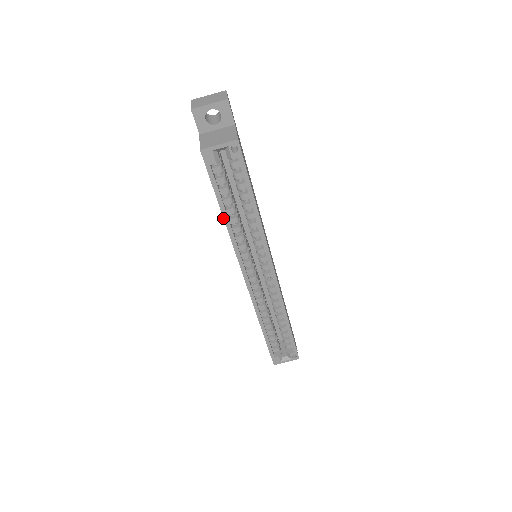
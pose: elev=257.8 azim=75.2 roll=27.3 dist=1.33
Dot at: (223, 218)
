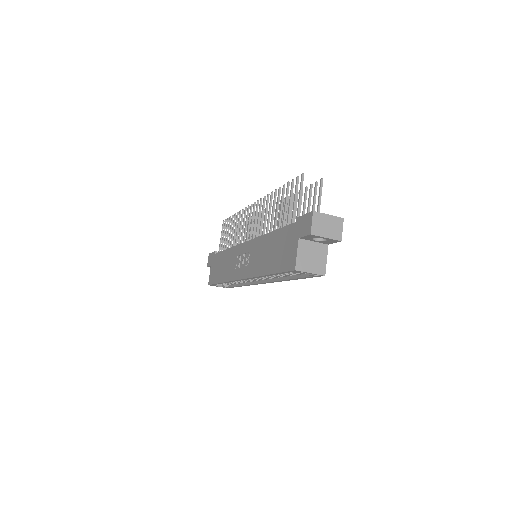
Dot at: (265, 275)
